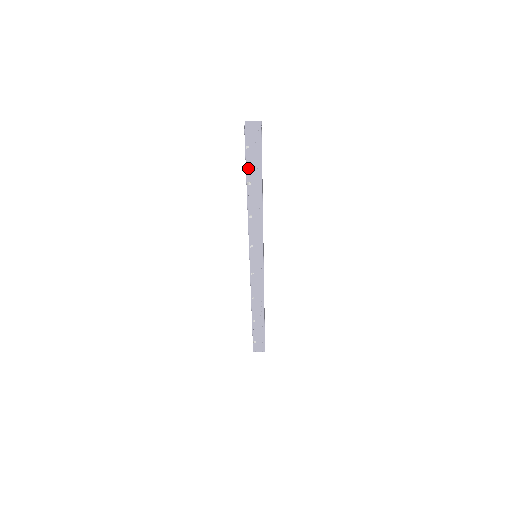
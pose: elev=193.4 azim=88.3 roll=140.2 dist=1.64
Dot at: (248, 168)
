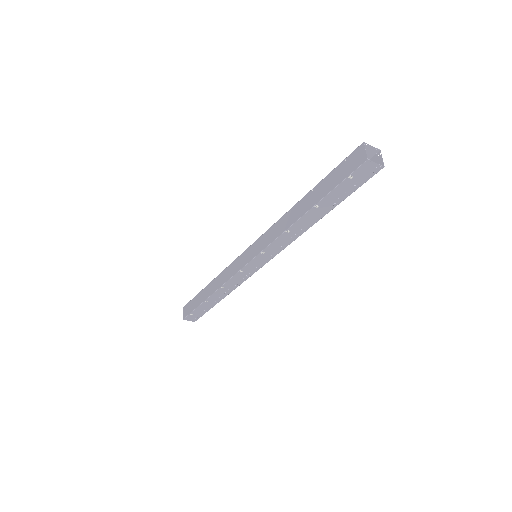
Dot at: (330, 194)
